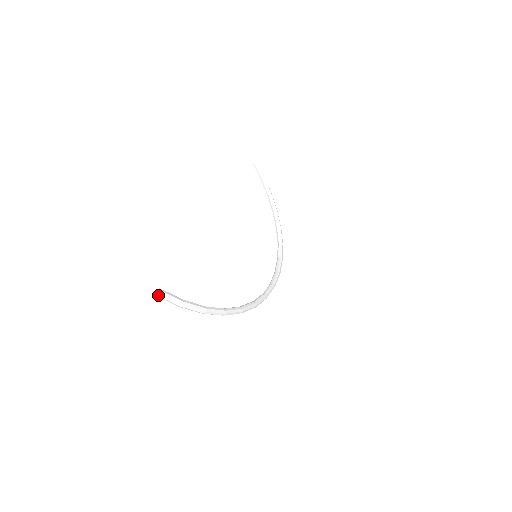
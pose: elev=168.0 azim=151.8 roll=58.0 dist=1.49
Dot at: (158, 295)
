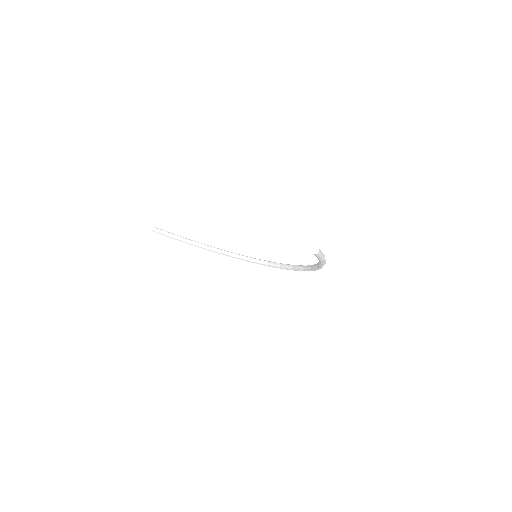
Dot at: (320, 251)
